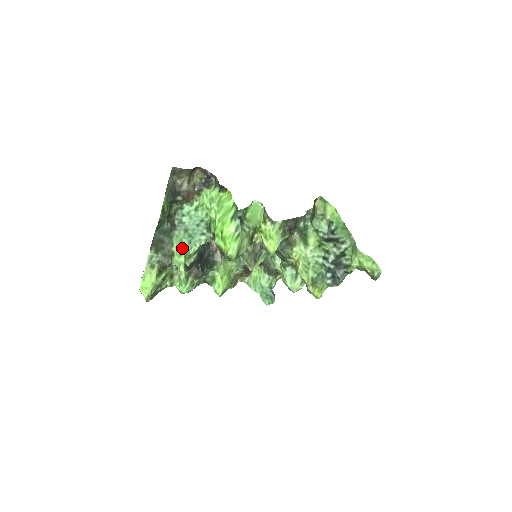
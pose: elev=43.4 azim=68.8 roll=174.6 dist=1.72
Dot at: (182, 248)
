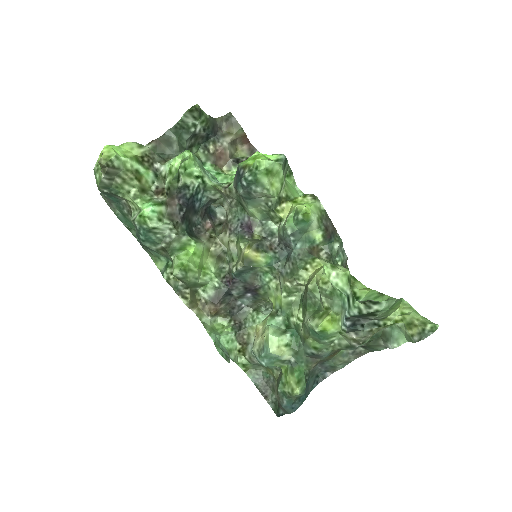
Dot at: (192, 153)
